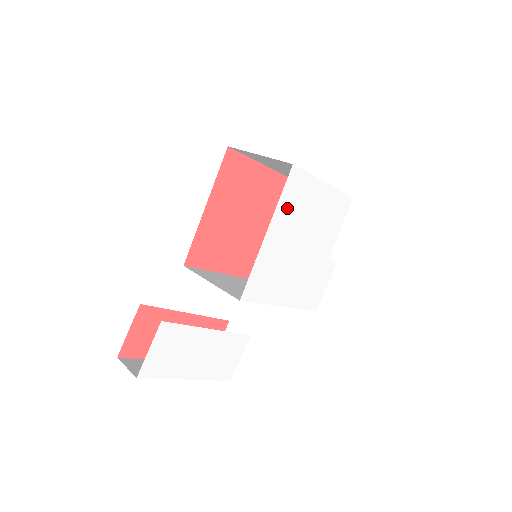
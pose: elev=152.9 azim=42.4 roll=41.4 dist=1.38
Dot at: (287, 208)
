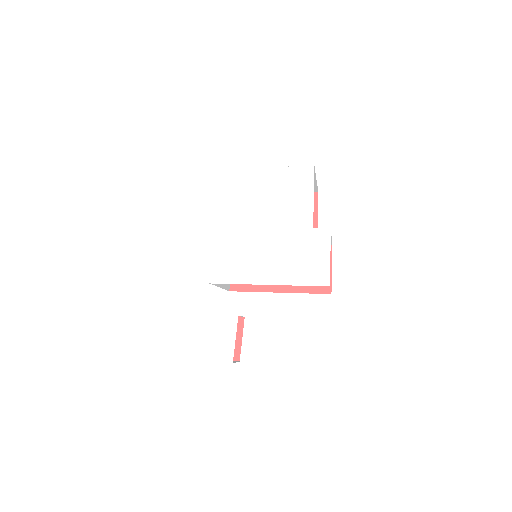
Dot at: (227, 200)
